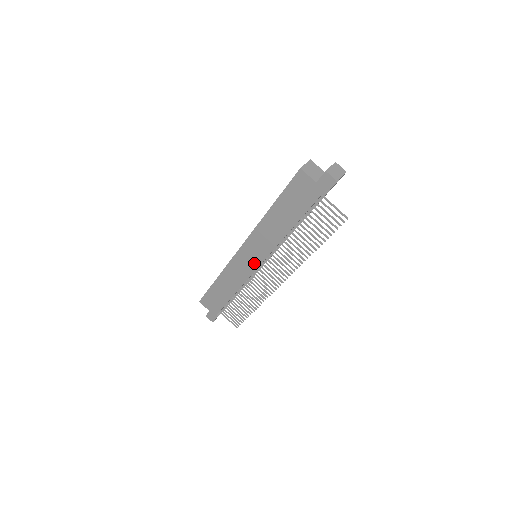
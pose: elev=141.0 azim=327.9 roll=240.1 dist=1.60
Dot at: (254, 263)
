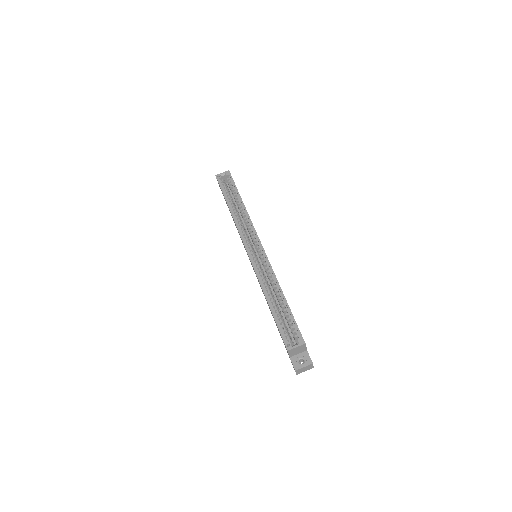
Dot at: occluded
